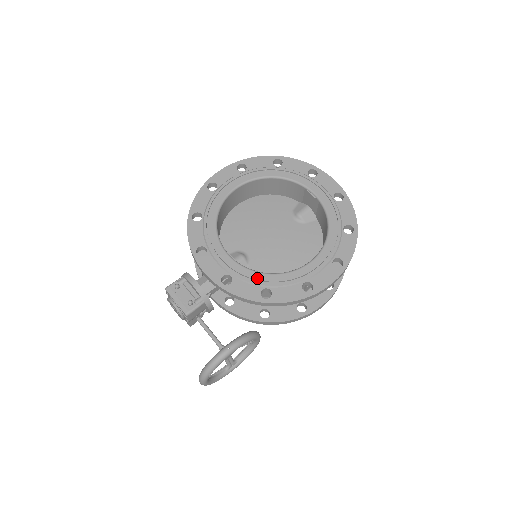
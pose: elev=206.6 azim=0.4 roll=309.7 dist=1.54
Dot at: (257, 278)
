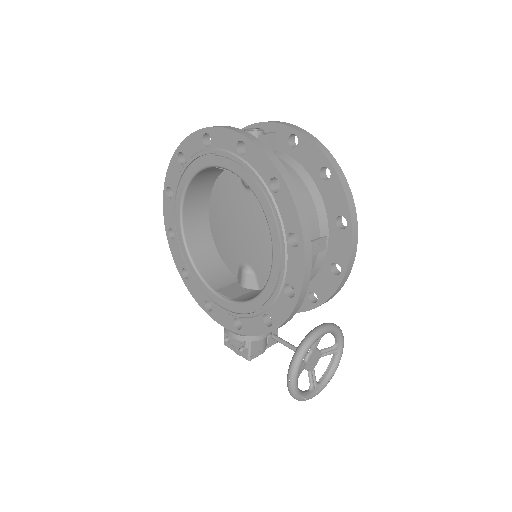
Dot at: (251, 309)
